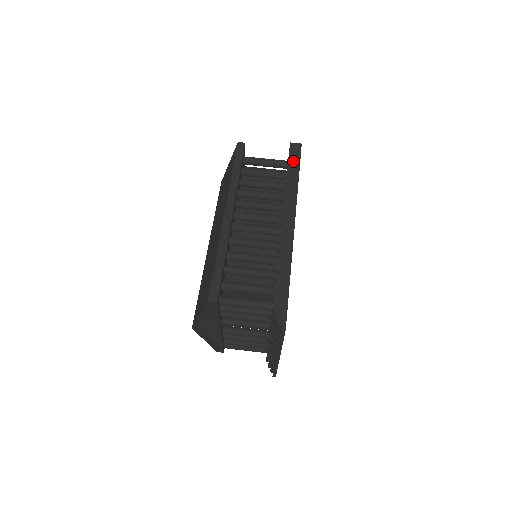
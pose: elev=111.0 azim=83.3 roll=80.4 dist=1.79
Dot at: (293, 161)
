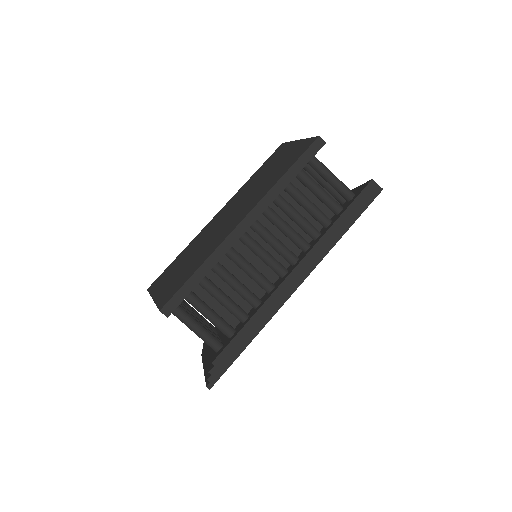
Dot at: (357, 206)
